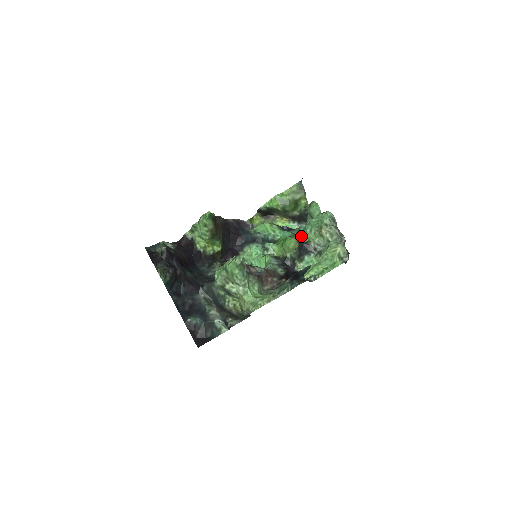
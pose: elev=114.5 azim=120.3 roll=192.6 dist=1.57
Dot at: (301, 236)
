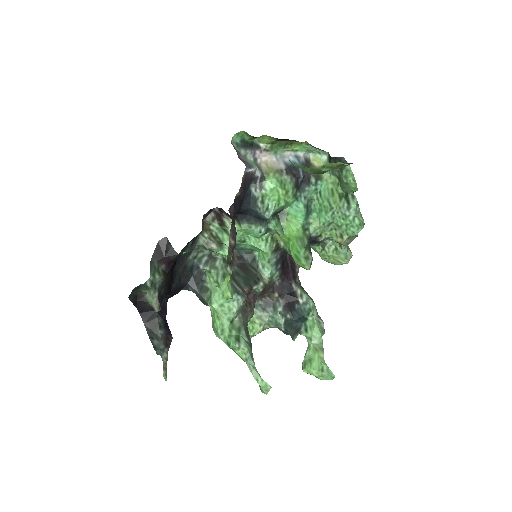
Dot at: (315, 226)
